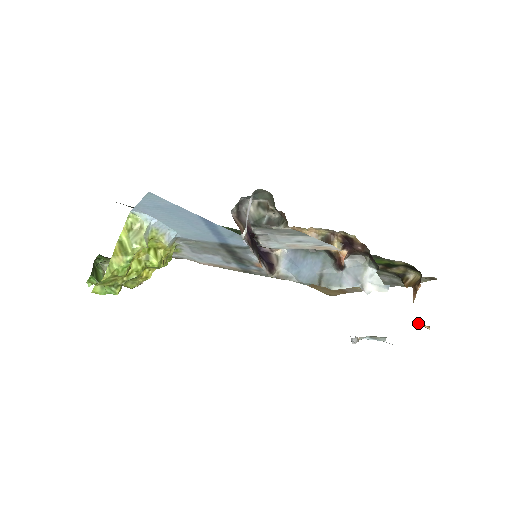
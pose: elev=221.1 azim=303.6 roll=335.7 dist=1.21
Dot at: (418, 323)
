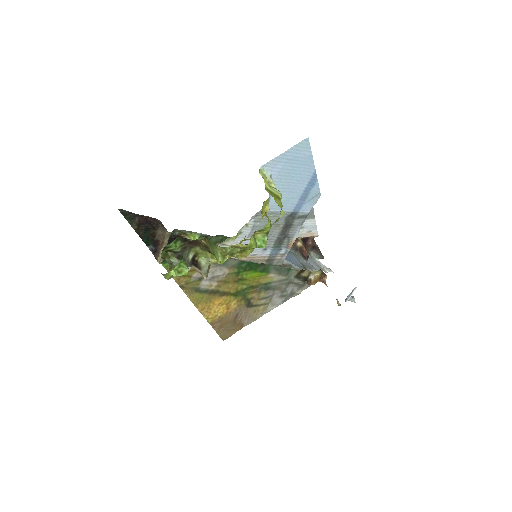
Dot at: occluded
